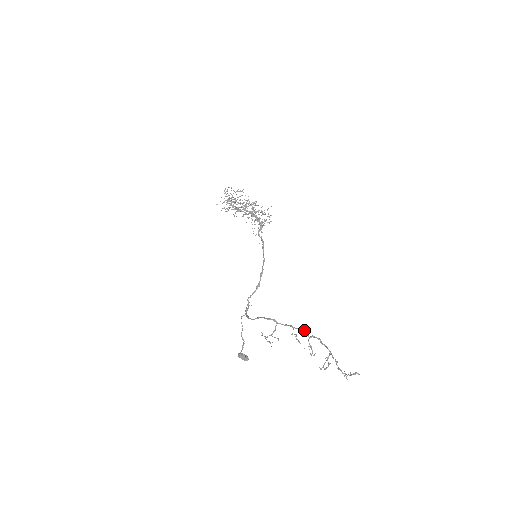
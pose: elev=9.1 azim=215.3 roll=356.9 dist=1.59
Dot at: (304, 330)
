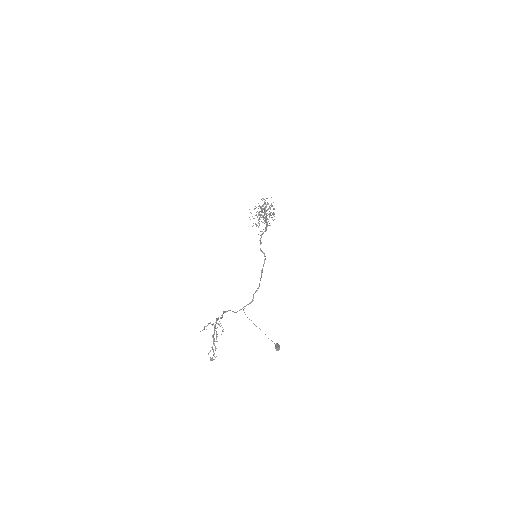
Dot at: (216, 320)
